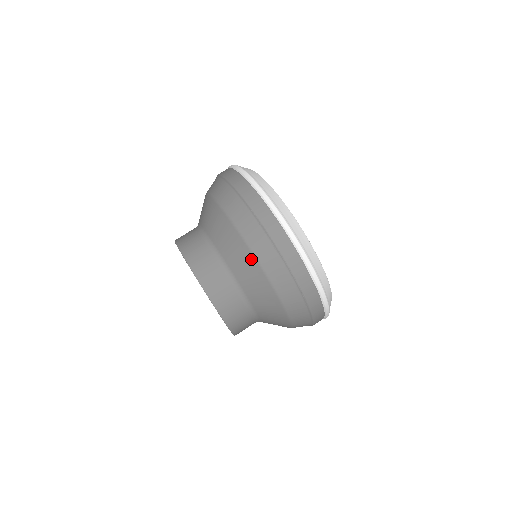
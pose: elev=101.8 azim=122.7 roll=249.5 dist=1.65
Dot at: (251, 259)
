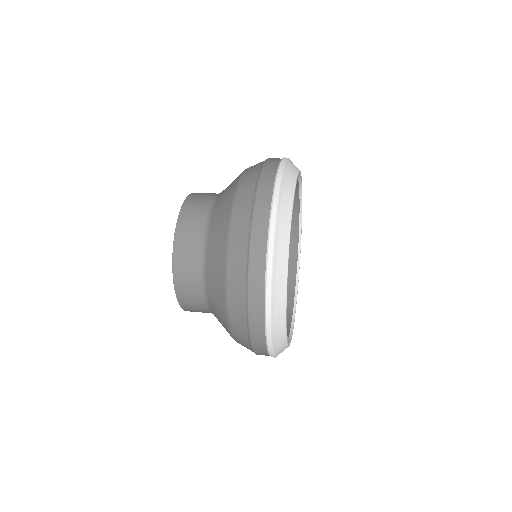
Dot at: (235, 184)
